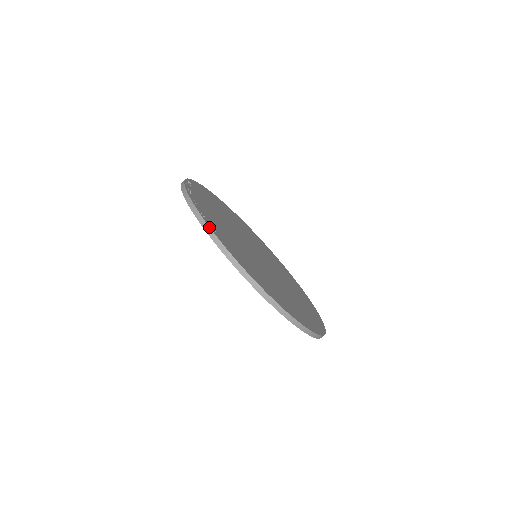
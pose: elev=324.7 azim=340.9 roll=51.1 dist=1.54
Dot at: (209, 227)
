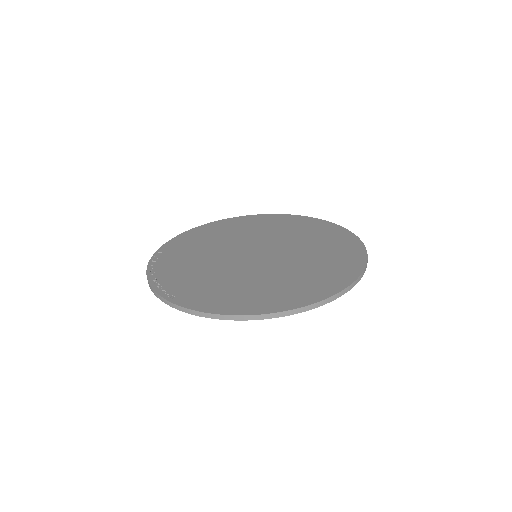
Dot at: (165, 300)
